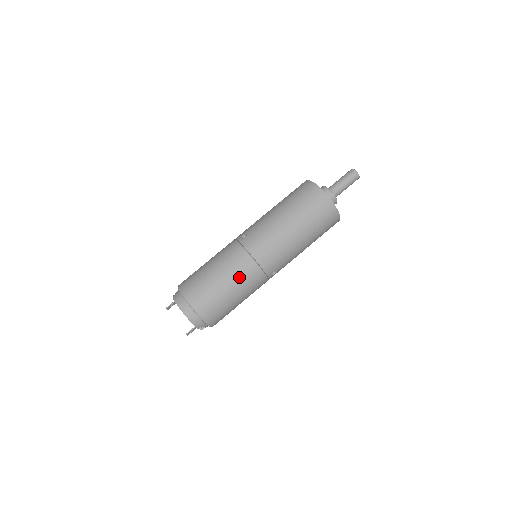
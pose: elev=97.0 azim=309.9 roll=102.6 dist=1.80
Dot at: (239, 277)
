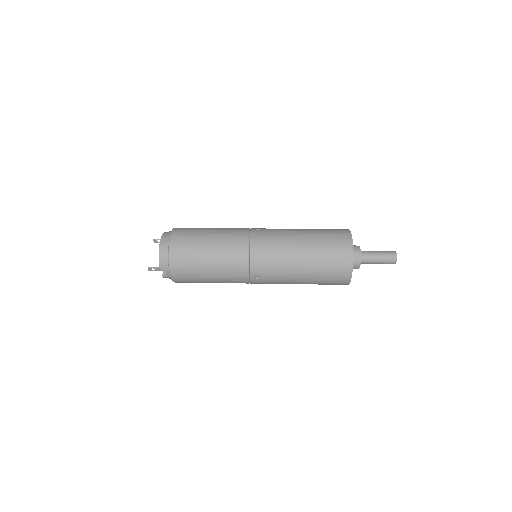
Dot at: (225, 252)
